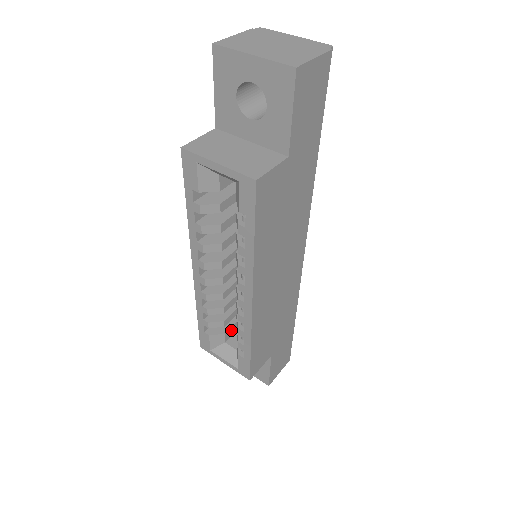
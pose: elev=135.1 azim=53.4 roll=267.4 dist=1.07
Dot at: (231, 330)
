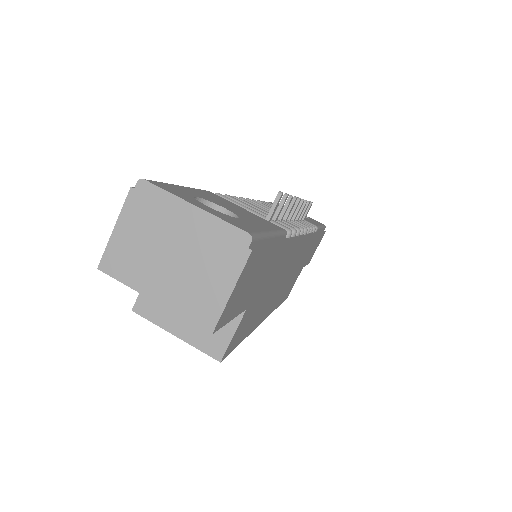
Dot at: occluded
